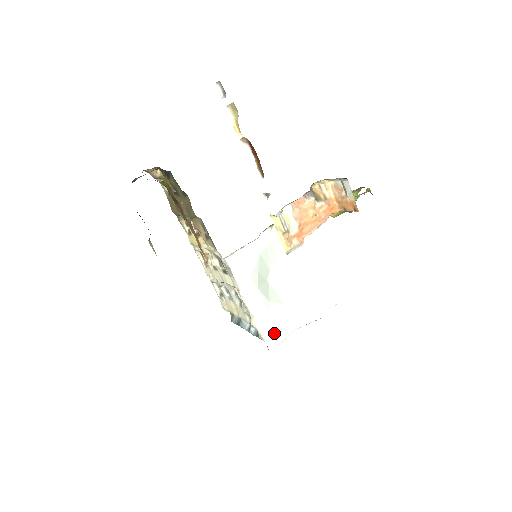
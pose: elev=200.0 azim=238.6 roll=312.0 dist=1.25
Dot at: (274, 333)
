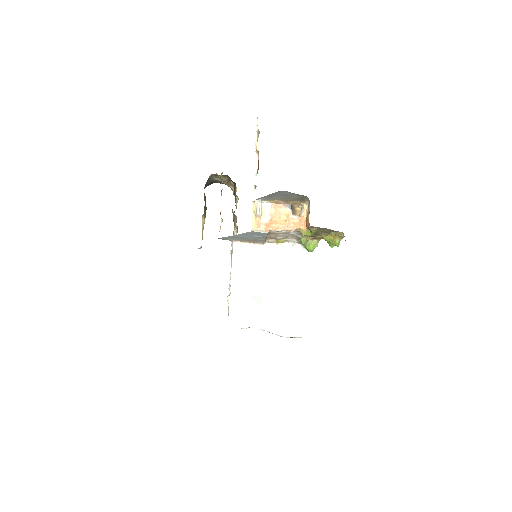
Dot at: (239, 317)
